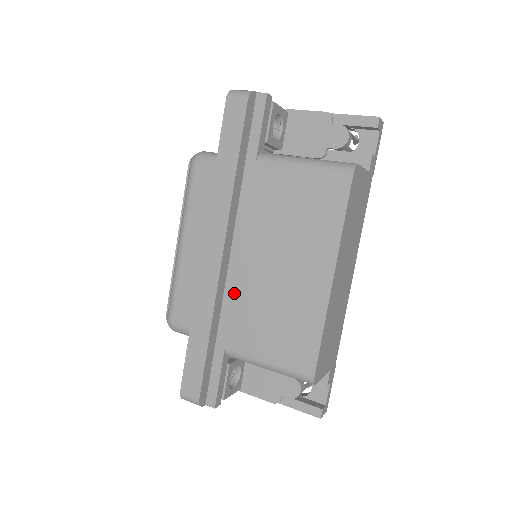
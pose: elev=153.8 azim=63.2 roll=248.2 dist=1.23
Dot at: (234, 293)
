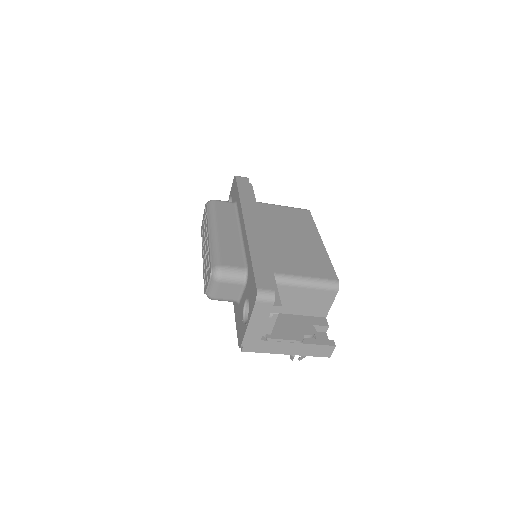
Dot at: (268, 248)
